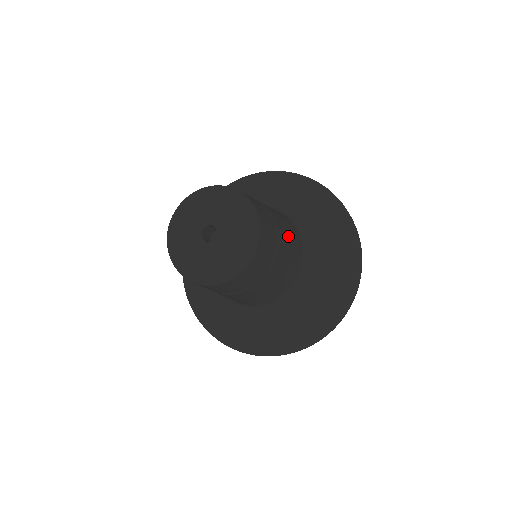
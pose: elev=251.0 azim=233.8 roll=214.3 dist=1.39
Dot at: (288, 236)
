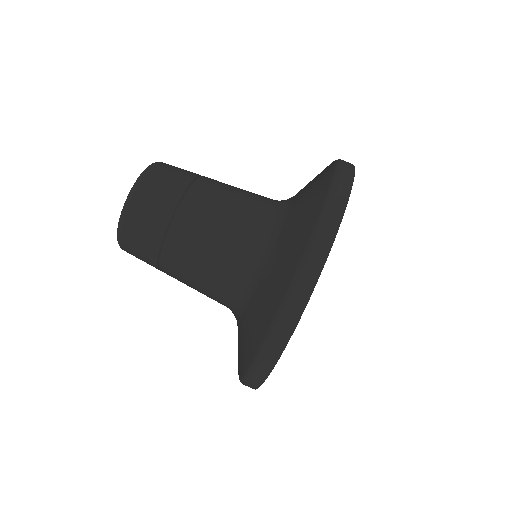
Dot at: occluded
